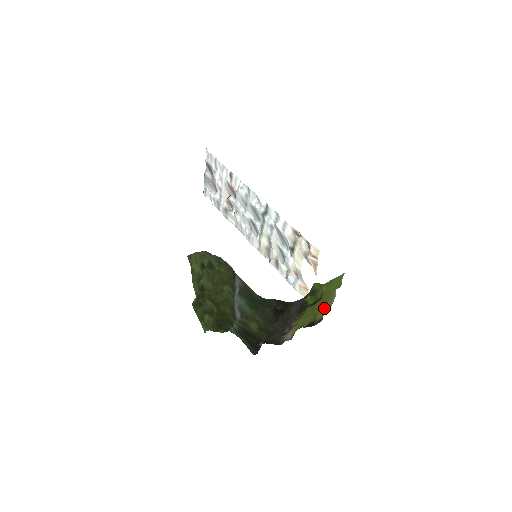
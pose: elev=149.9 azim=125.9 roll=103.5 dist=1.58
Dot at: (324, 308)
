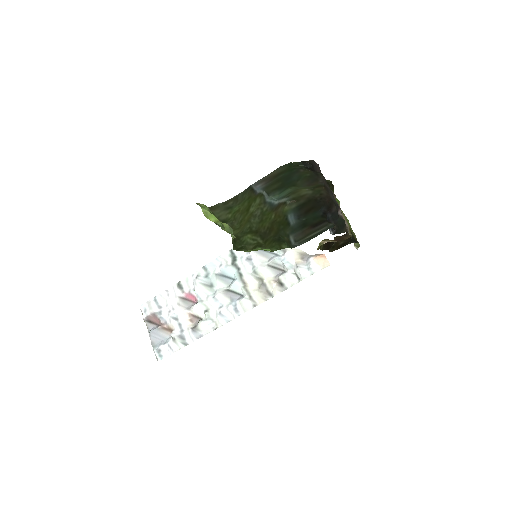
Dot at: (348, 222)
